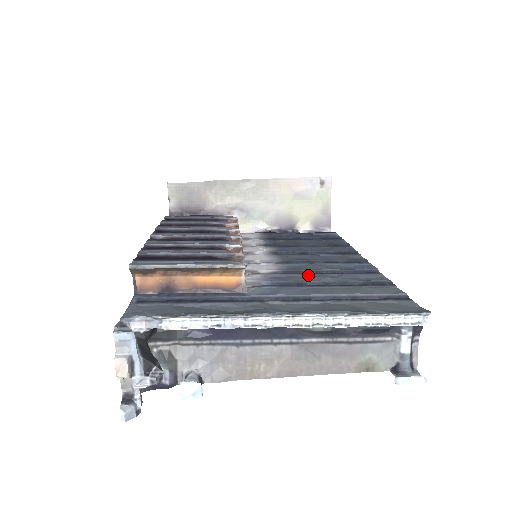
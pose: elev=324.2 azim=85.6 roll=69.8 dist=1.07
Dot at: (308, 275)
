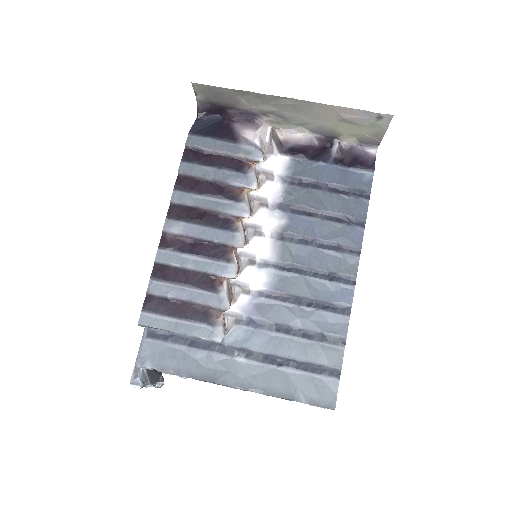
Dot at: (287, 305)
